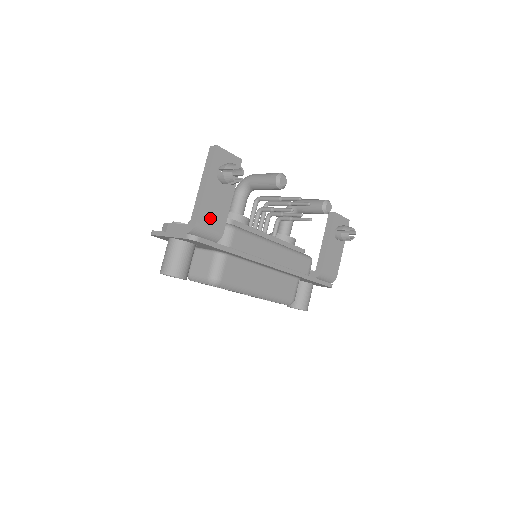
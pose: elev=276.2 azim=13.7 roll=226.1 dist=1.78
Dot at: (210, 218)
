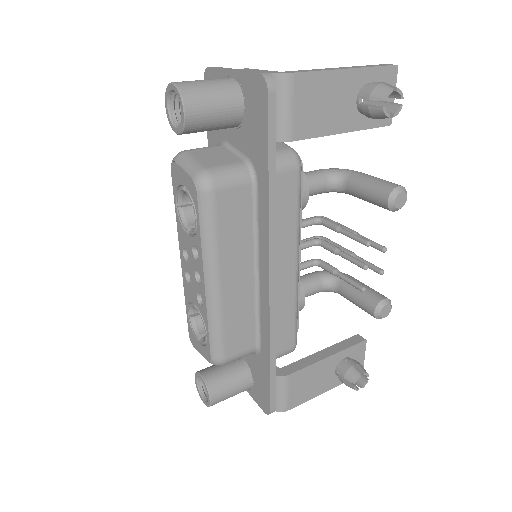
Dot at: (307, 101)
